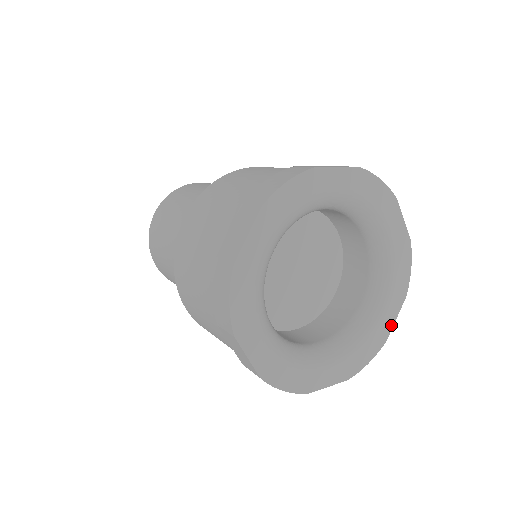
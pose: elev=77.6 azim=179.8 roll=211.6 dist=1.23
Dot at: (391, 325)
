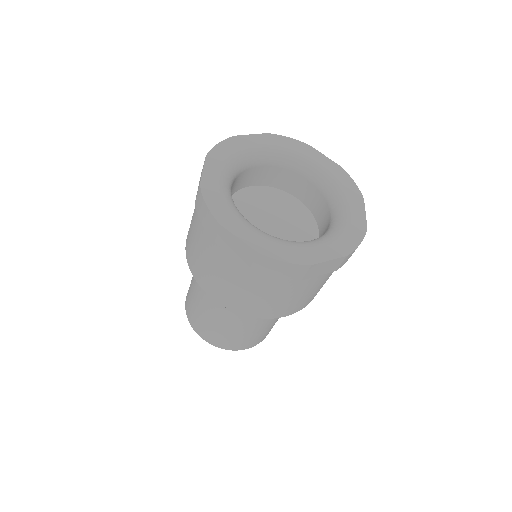
Dot at: (363, 217)
